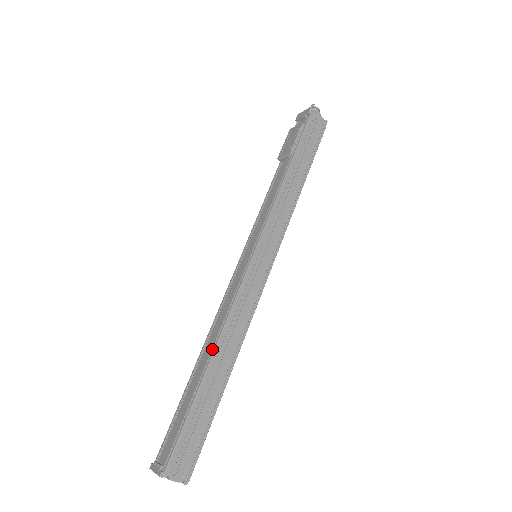
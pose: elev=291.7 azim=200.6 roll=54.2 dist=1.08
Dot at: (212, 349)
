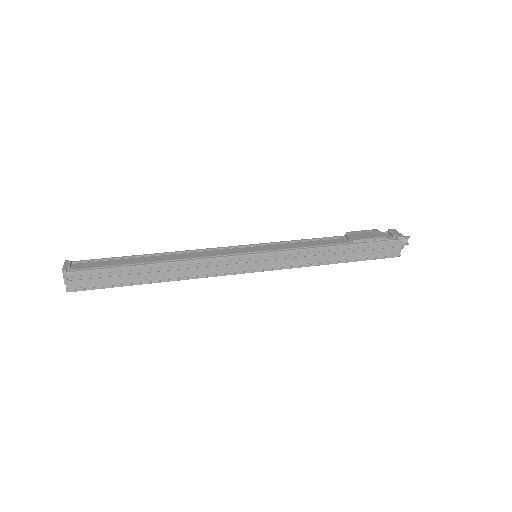
Dot at: (167, 260)
